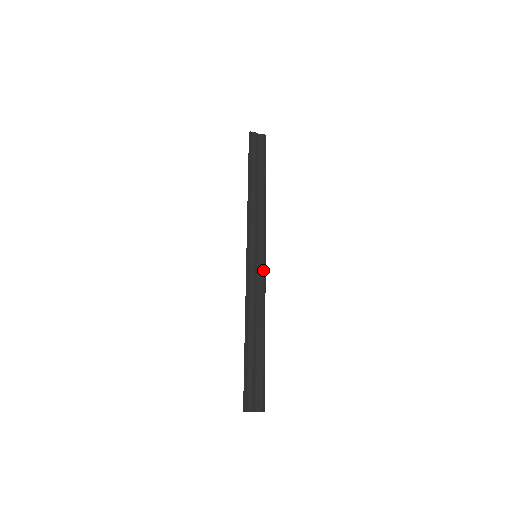
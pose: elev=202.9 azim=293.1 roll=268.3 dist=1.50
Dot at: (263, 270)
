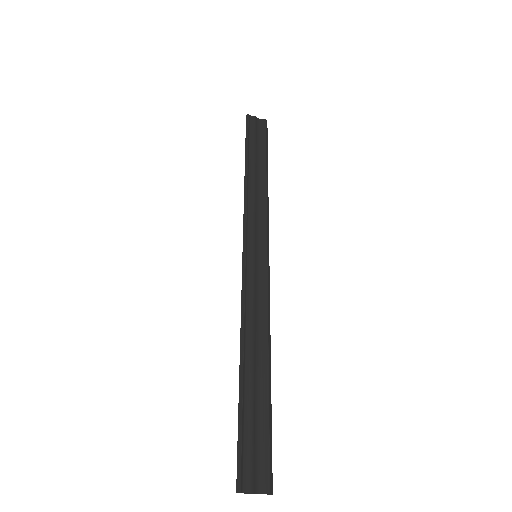
Dot at: (266, 275)
